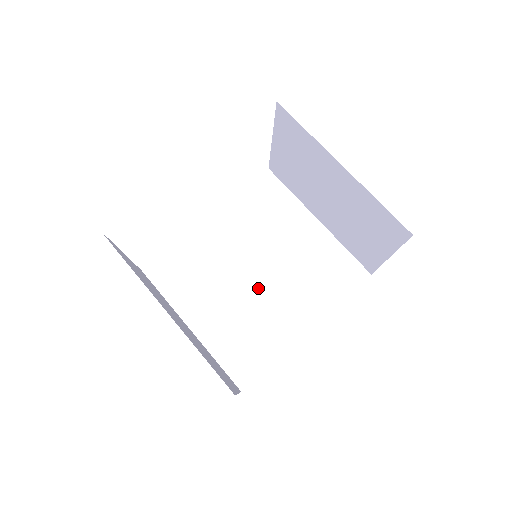
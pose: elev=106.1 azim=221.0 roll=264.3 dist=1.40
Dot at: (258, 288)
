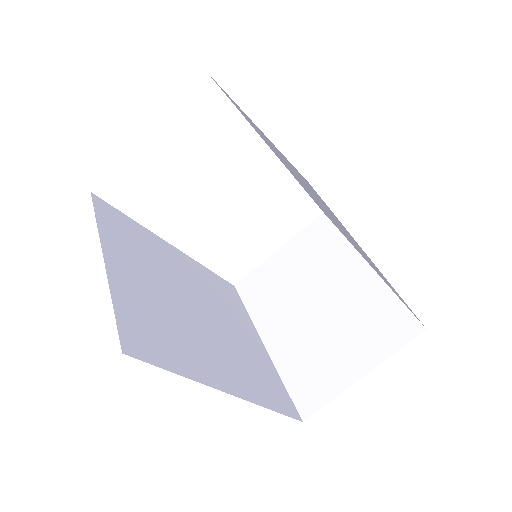
Dot at: (194, 316)
